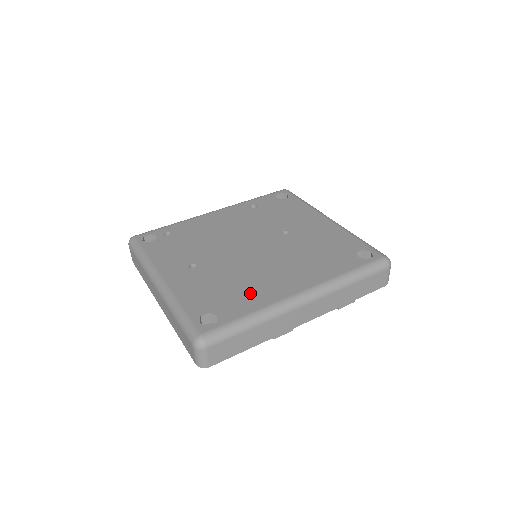
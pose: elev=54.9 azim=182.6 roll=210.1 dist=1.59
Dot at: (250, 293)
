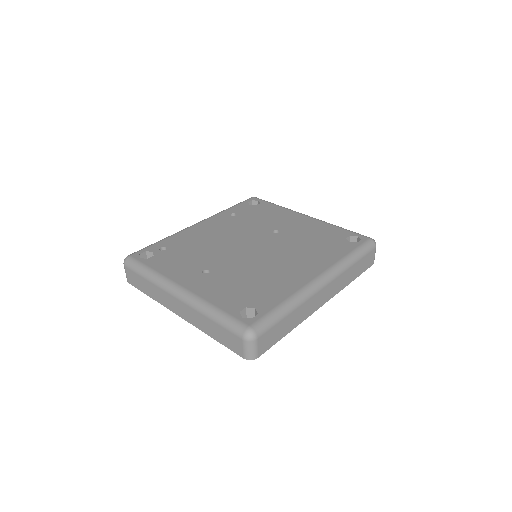
Dot at: (274, 285)
